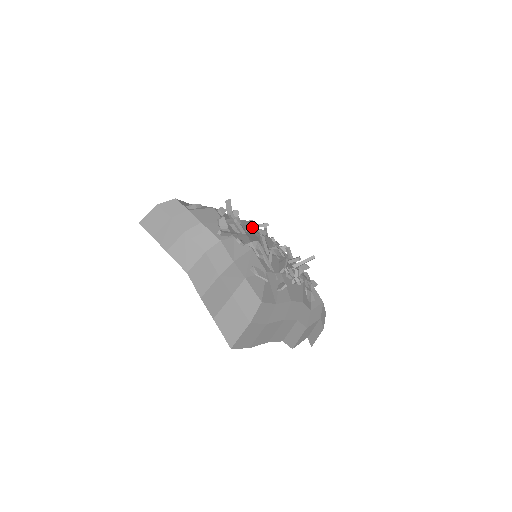
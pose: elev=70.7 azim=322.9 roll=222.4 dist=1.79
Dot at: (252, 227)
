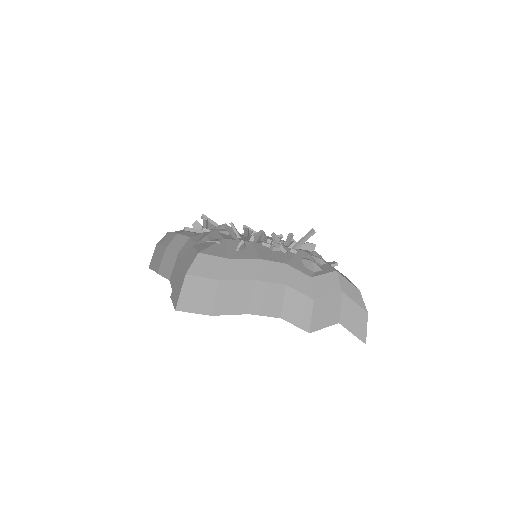
Dot at: occluded
